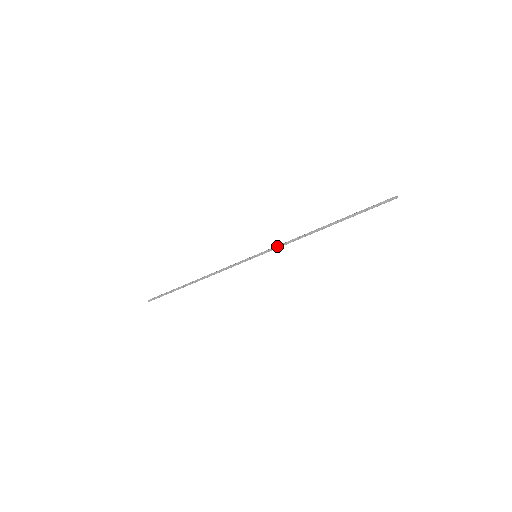
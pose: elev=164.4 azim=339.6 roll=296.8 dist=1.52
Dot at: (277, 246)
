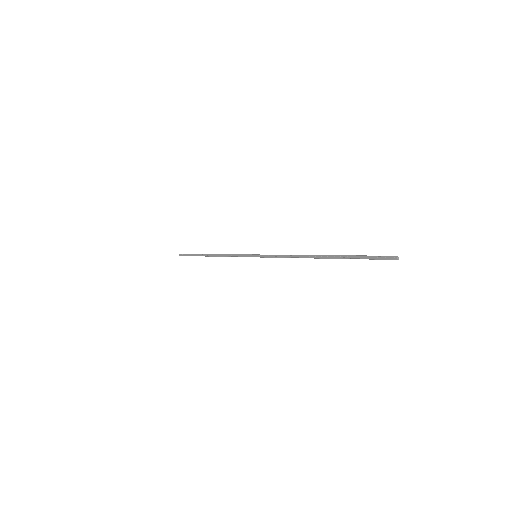
Dot at: occluded
